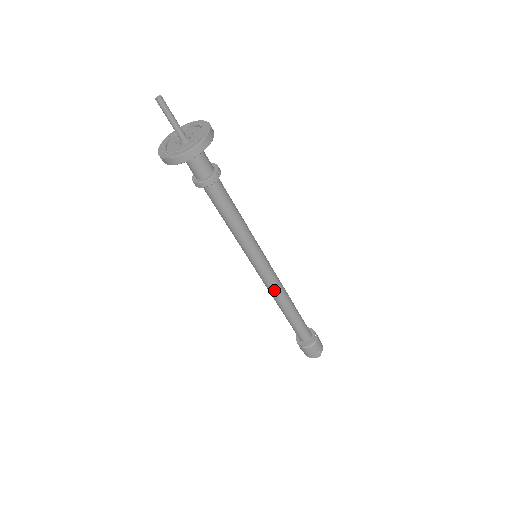
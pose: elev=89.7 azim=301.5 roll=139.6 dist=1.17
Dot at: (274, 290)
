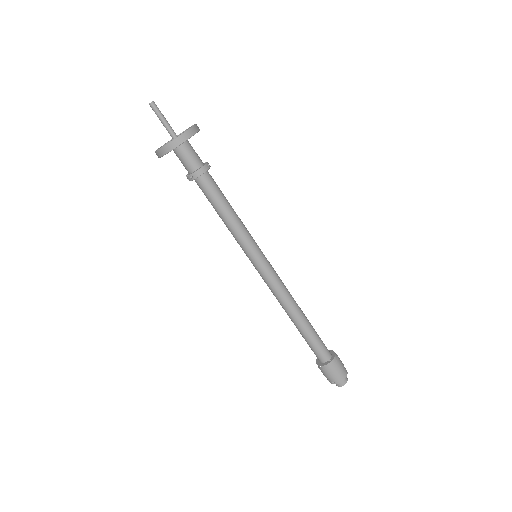
Dot at: (280, 293)
